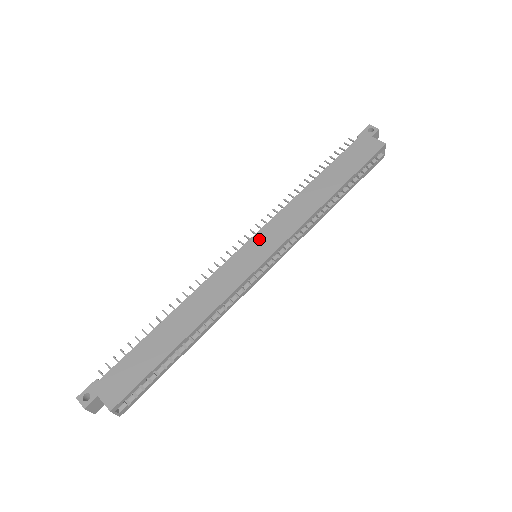
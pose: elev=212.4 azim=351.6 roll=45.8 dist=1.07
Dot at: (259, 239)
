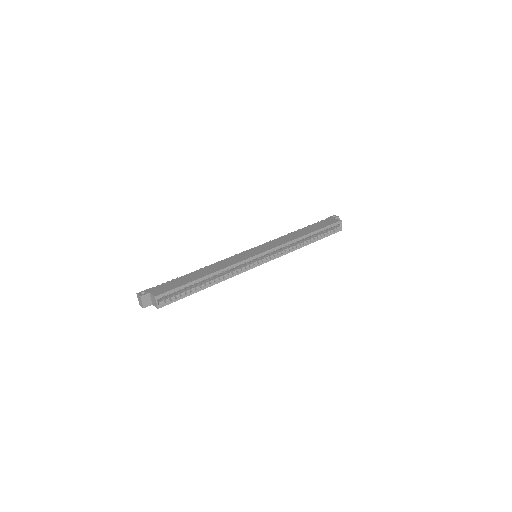
Dot at: (259, 247)
